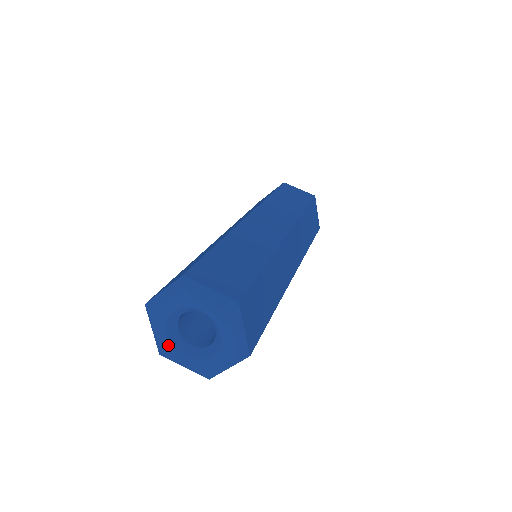
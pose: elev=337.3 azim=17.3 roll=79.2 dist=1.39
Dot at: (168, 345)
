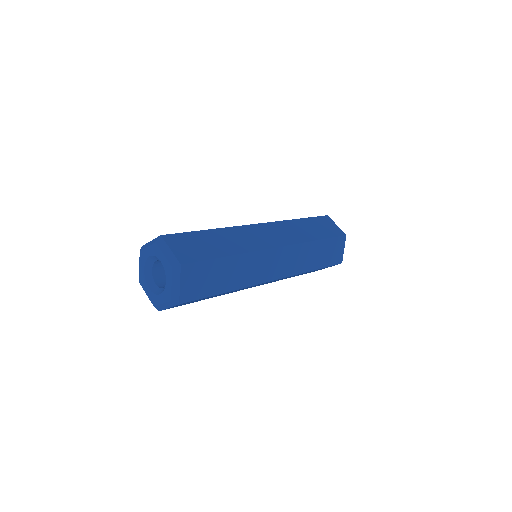
Dot at: (152, 296)
